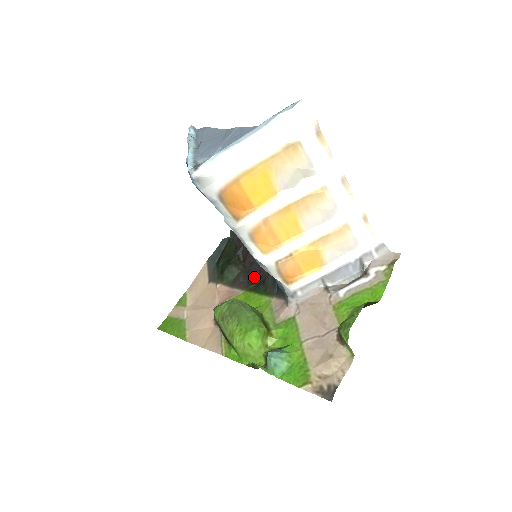
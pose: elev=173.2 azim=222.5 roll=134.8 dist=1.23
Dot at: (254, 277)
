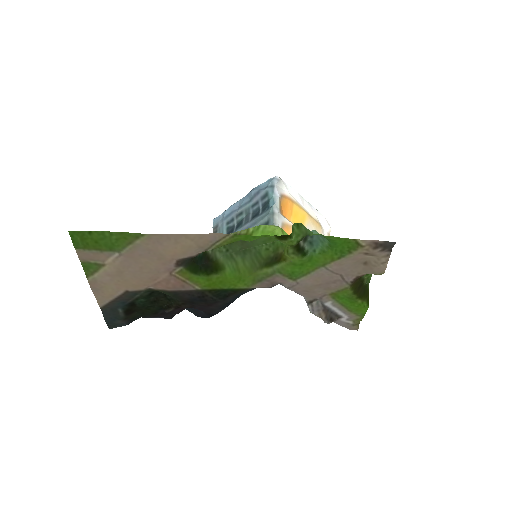
Dot at: (204, 301)
